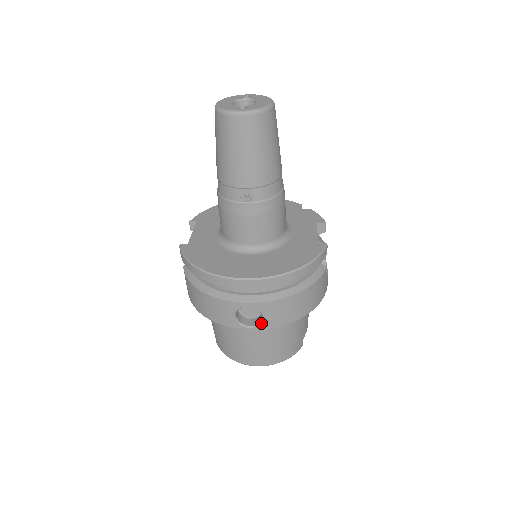
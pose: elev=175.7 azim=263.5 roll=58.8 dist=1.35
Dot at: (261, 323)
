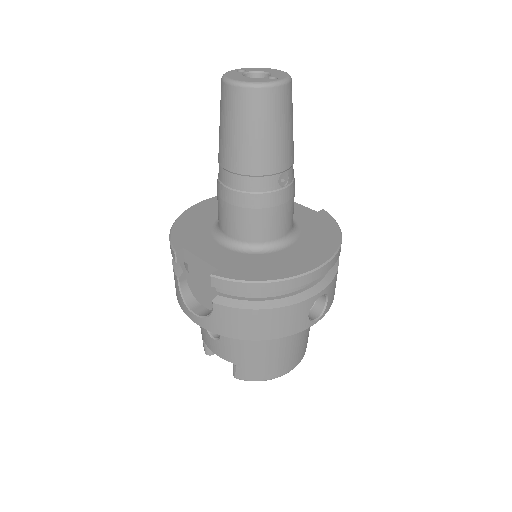
Dot at: (325, 308)
